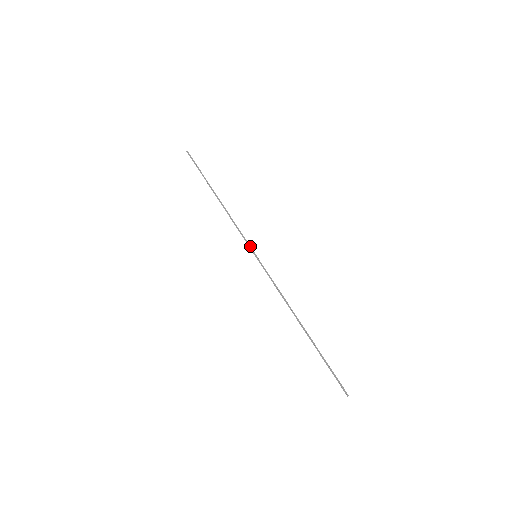
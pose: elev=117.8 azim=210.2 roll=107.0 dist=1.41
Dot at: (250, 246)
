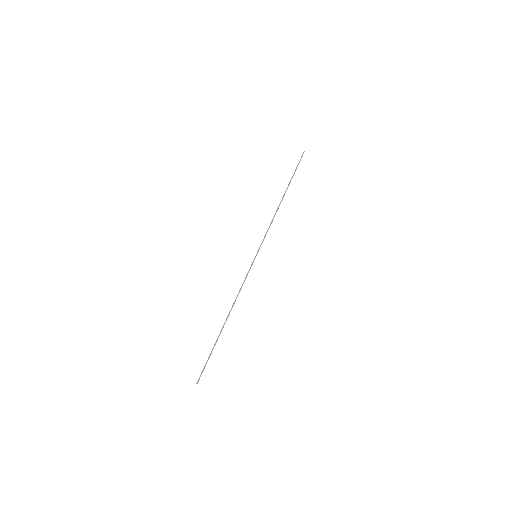
Dot at: occluded
